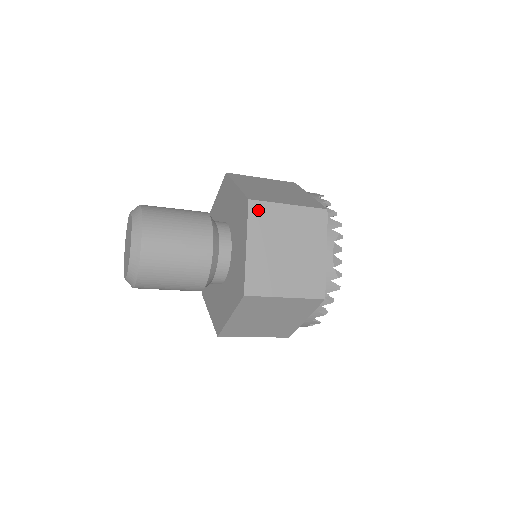
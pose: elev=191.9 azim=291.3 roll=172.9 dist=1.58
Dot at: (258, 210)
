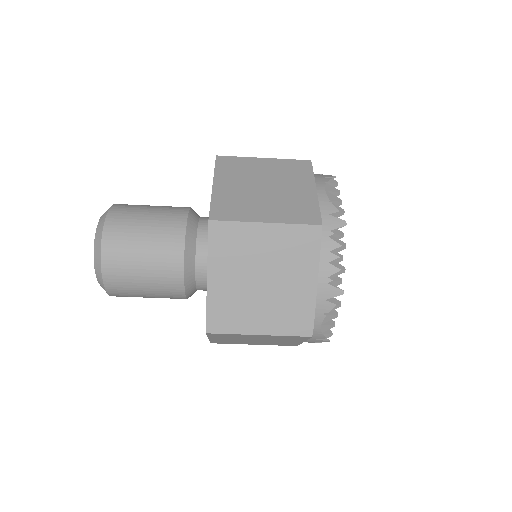
Dot at: (227, 162)
